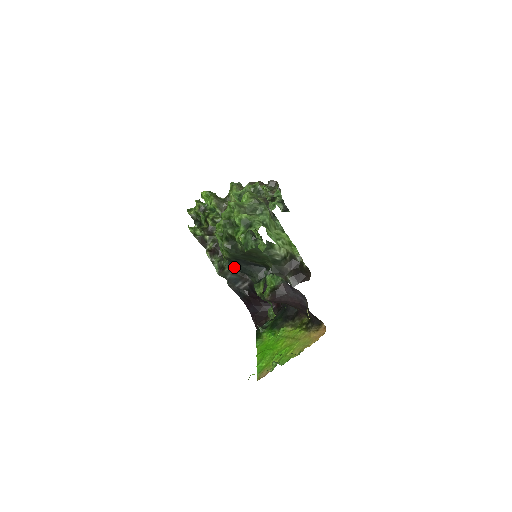
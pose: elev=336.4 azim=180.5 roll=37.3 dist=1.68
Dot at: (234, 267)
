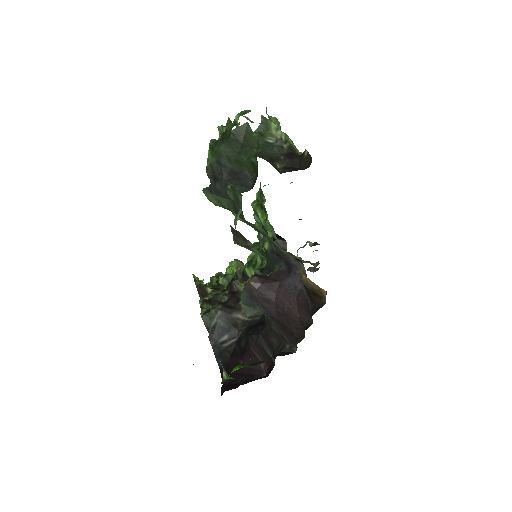
Dot at: (214, 185)
